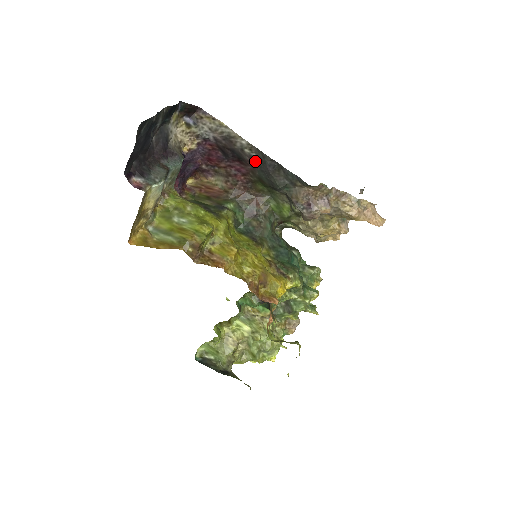
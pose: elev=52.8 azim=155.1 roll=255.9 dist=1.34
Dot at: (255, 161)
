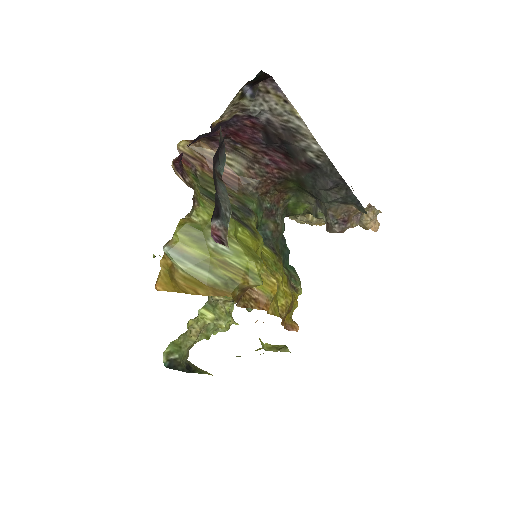
Dot at: (313, 167)
